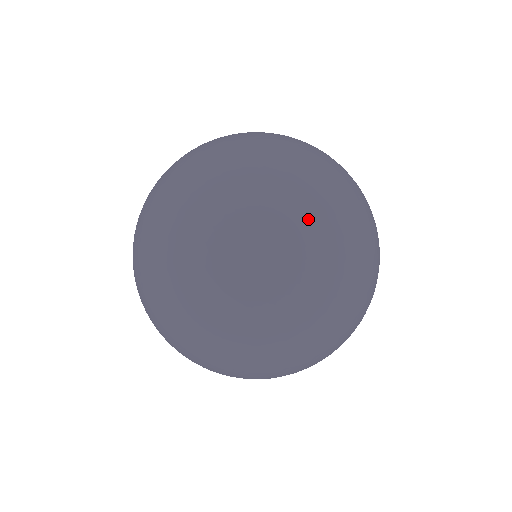
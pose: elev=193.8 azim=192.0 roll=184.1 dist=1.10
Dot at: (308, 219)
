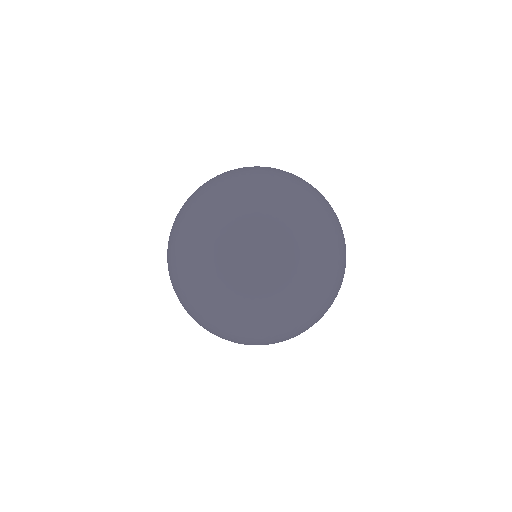
Dot at: occluded
